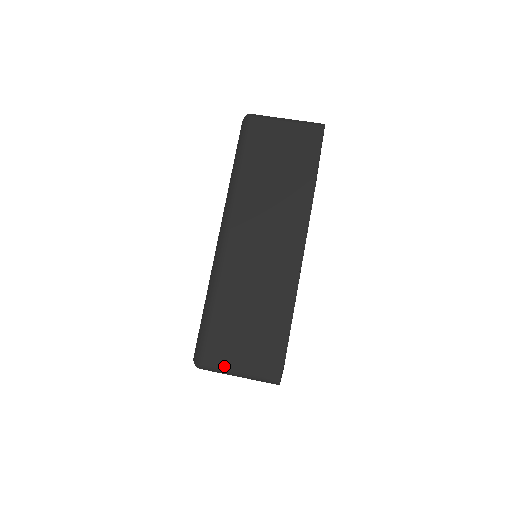
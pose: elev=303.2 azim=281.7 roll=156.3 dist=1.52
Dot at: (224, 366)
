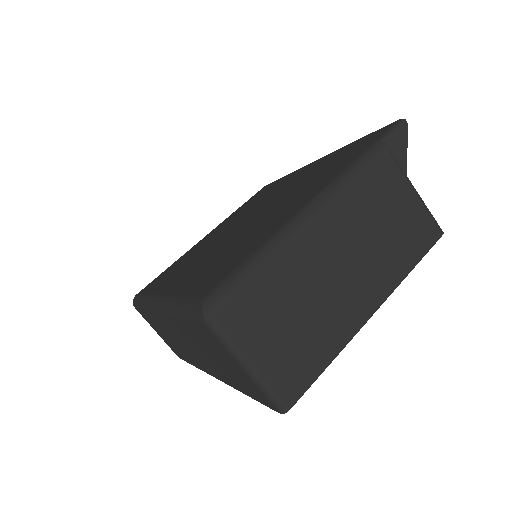
Dot at: occluded
